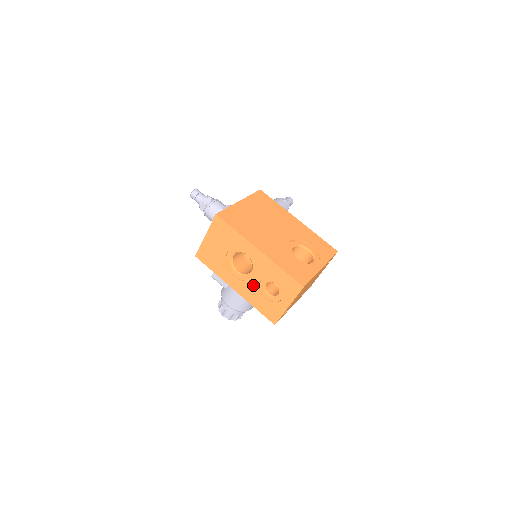
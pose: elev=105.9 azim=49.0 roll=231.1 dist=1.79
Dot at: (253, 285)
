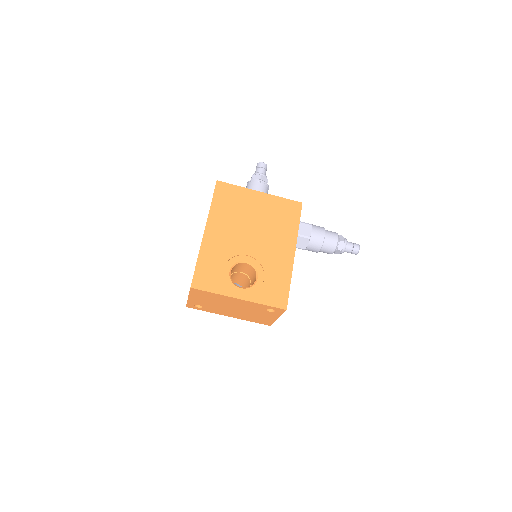
Dot at: occluded
